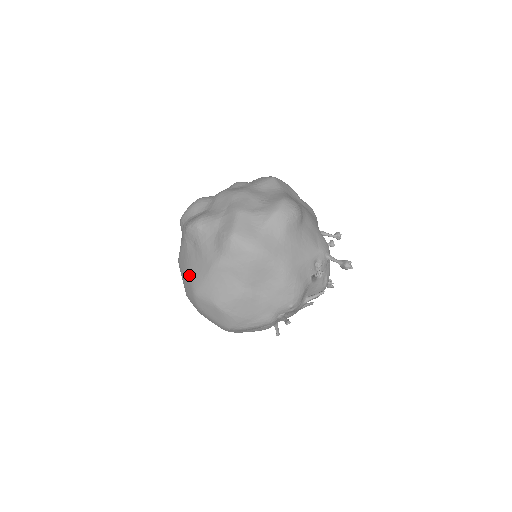
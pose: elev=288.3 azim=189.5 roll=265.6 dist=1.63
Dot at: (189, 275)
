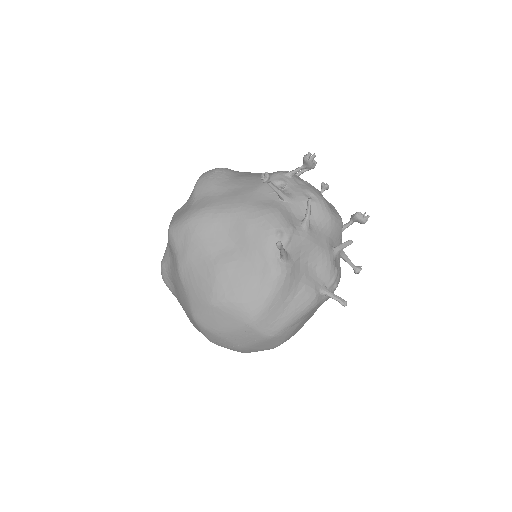
Dot at: (186, 313)
